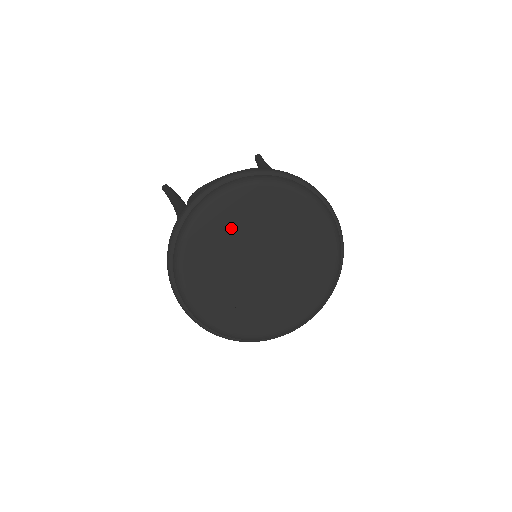
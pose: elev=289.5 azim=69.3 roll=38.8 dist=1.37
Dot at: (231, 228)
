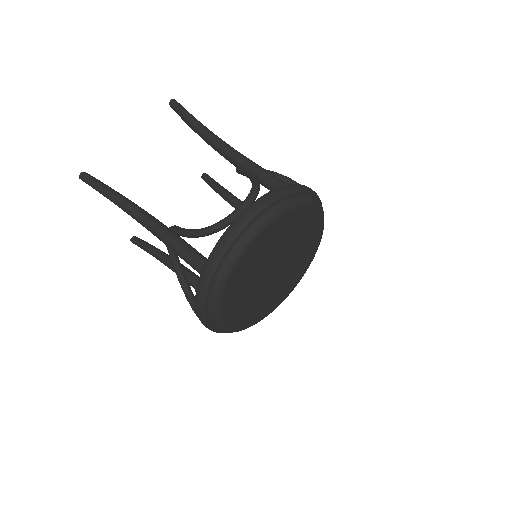
Dot at: (255, 262)
